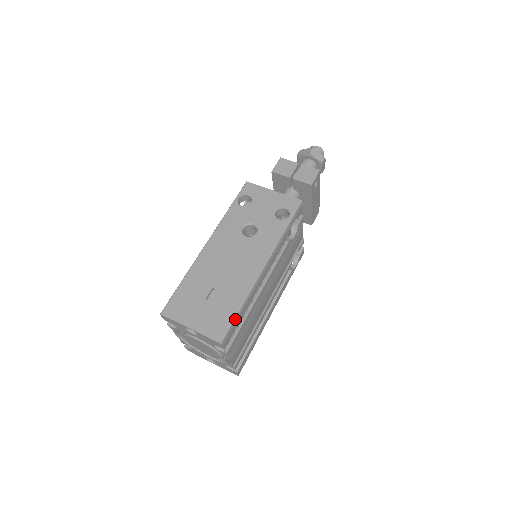
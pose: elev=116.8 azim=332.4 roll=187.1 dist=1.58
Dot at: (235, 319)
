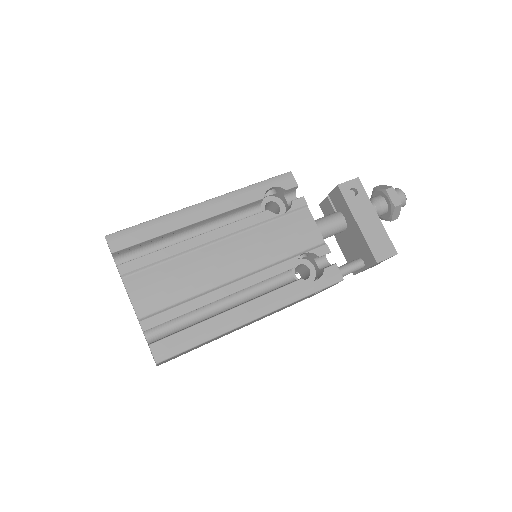
Dot at: (137, 226)
